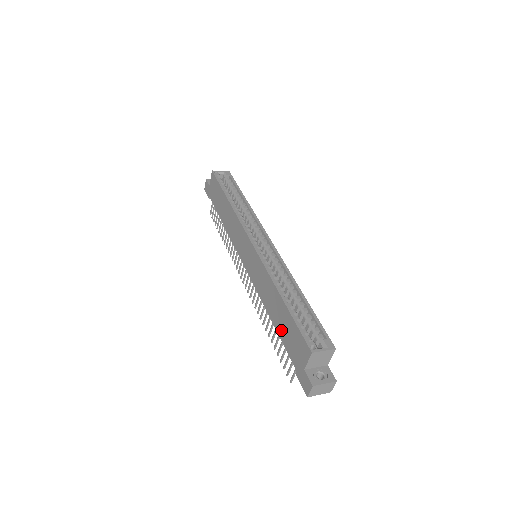
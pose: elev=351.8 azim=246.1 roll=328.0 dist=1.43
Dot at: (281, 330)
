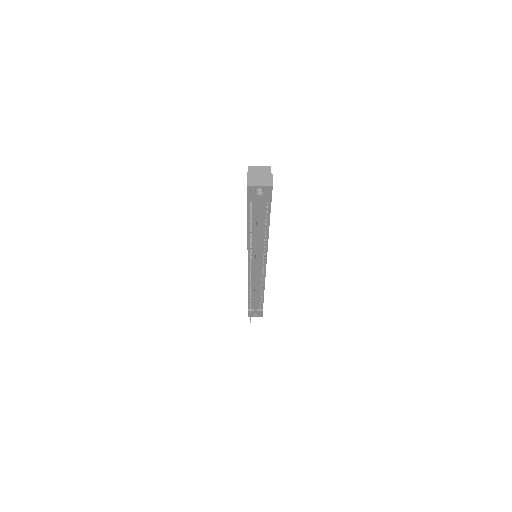
Dot at: occluded
